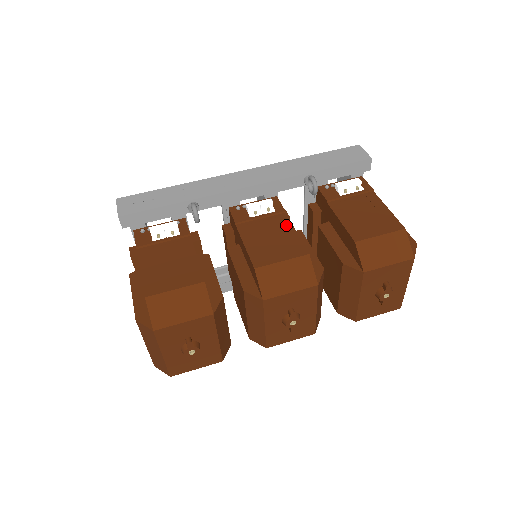
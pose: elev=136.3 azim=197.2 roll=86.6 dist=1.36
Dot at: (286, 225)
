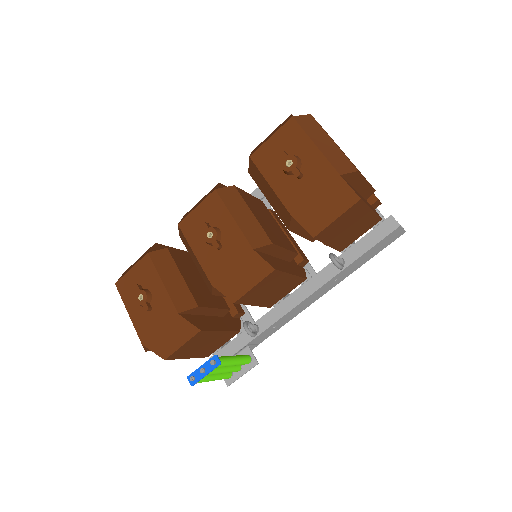
Dot at: occluded
